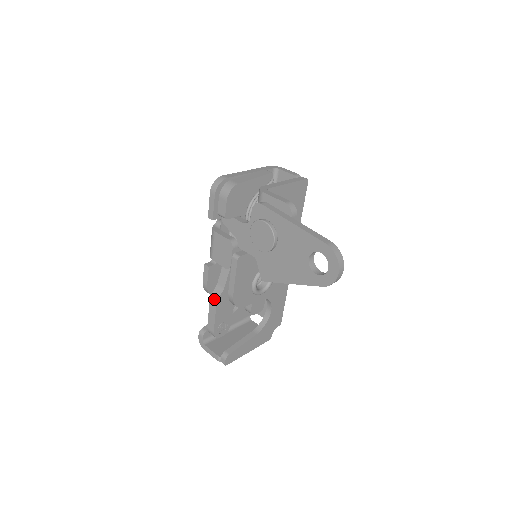
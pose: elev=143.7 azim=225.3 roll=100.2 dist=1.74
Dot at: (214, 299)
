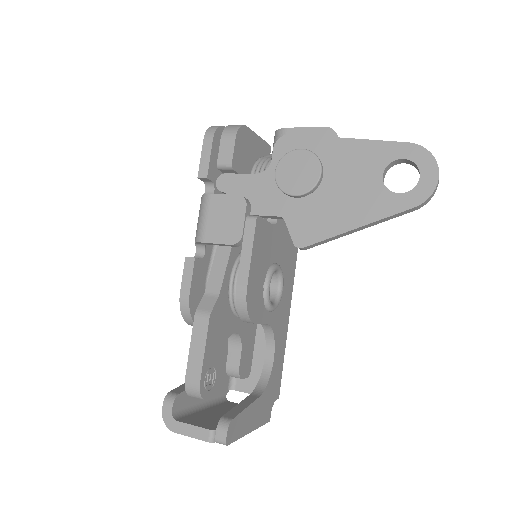
Dot at: (204, 313)
